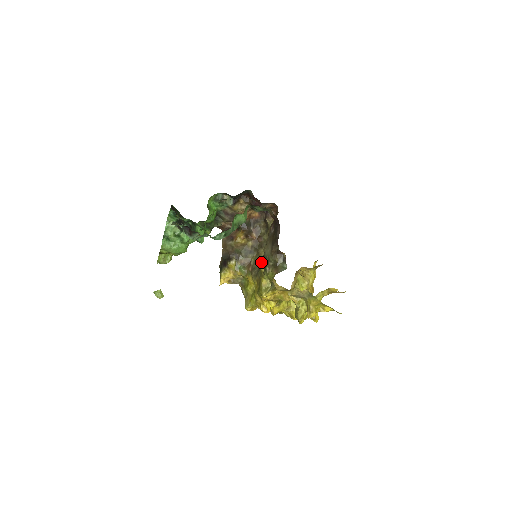
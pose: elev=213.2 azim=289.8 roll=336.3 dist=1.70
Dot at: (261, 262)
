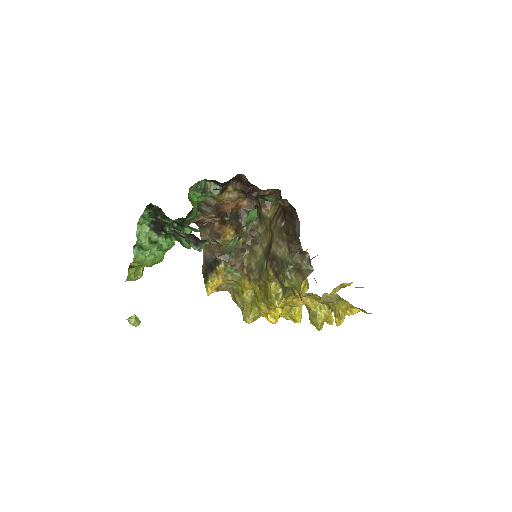
Dot at: (268, 264)
